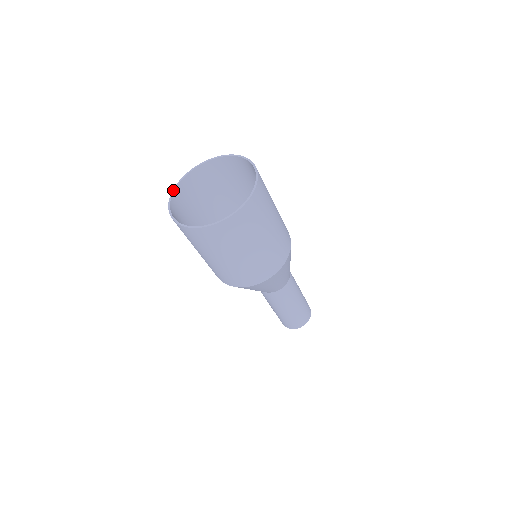
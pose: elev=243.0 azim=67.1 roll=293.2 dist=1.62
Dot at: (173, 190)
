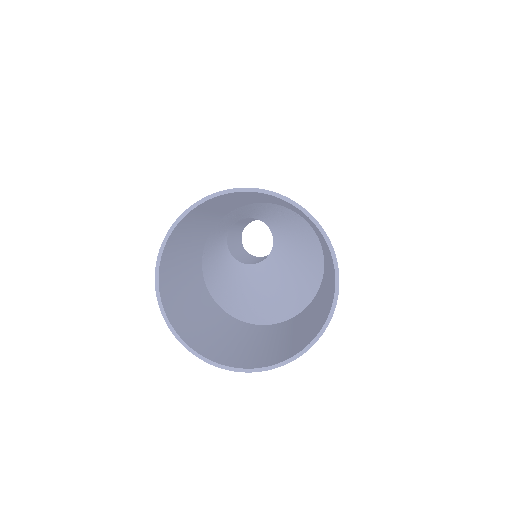
Dot at: (164, 317)
